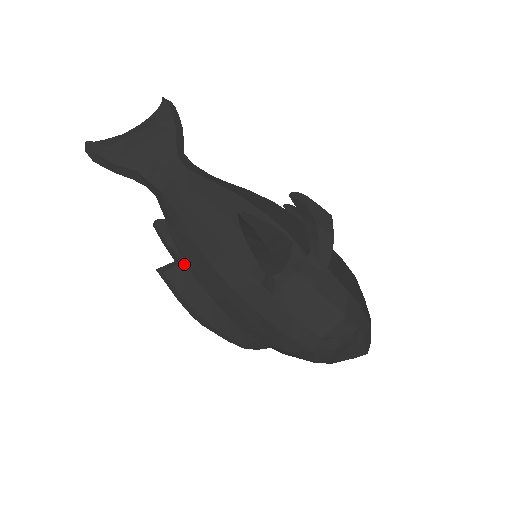
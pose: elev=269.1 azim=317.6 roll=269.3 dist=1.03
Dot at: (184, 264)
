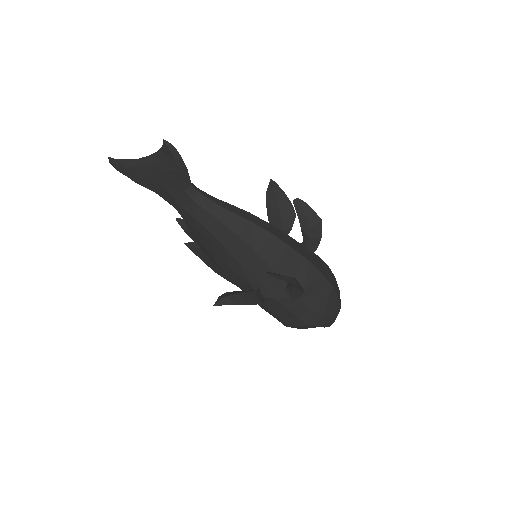
Dot at: (202, 249)
